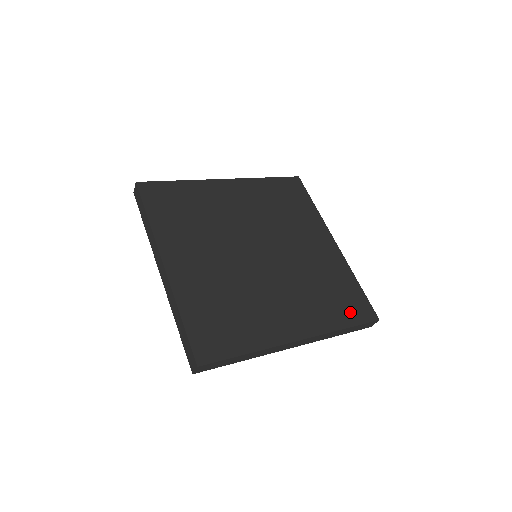
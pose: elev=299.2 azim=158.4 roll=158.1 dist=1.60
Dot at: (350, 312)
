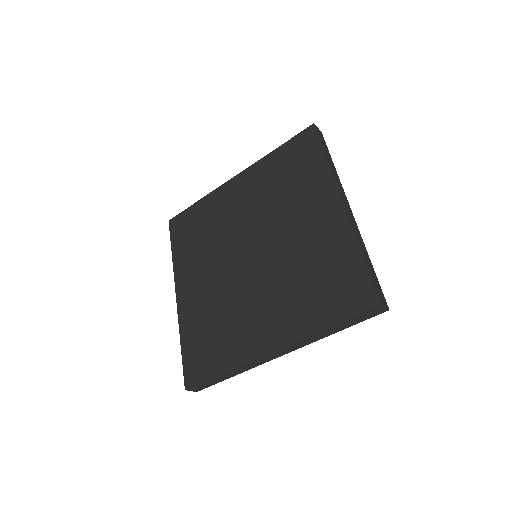
Dot at: (340, 303)
